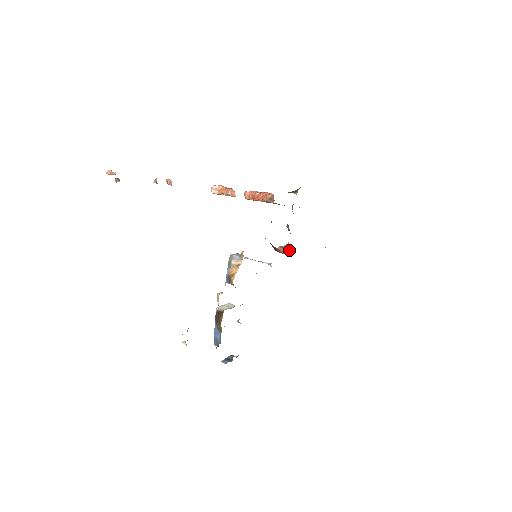
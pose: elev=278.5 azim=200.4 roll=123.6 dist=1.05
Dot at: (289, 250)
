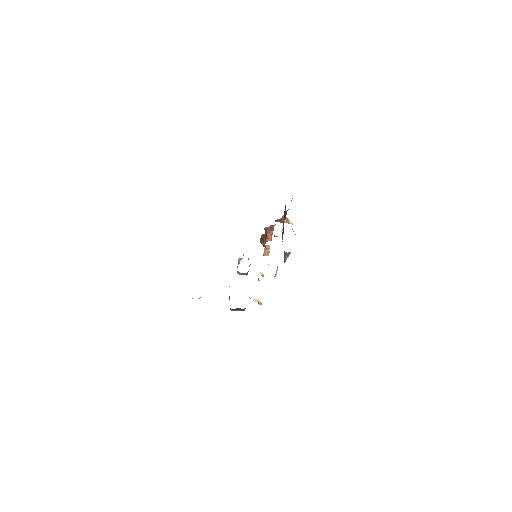
Dot at: (288, 253)
